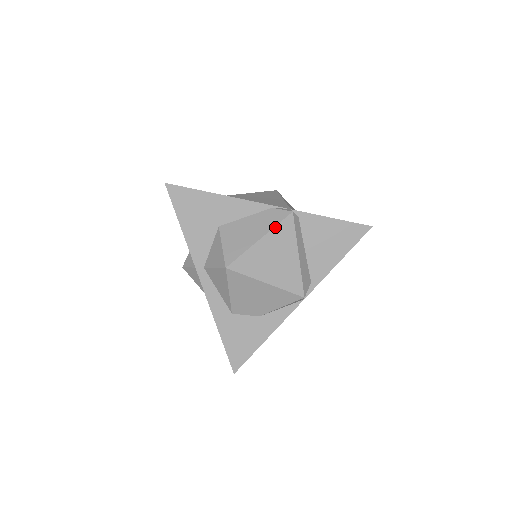
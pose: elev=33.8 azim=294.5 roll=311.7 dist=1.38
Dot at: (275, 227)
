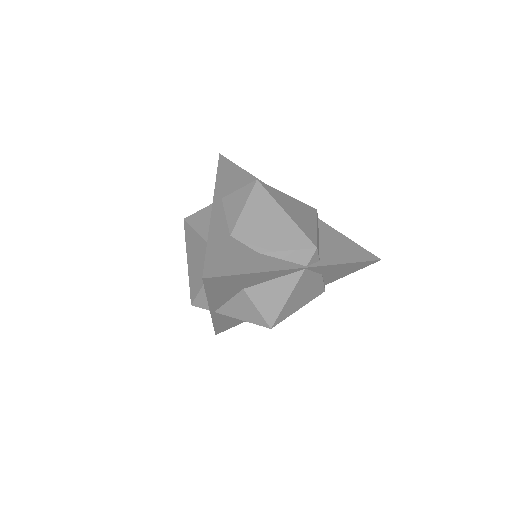
Dot at: (302, 202)
